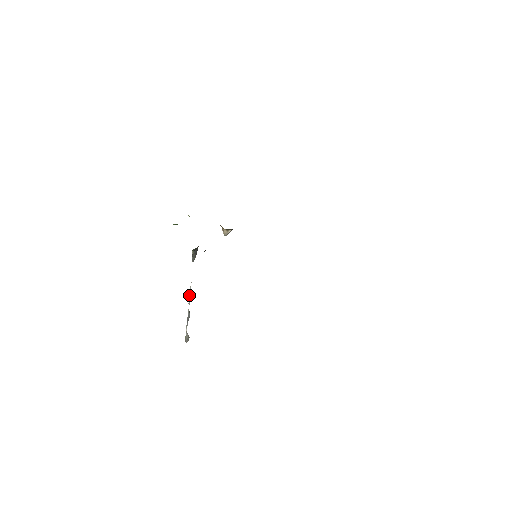
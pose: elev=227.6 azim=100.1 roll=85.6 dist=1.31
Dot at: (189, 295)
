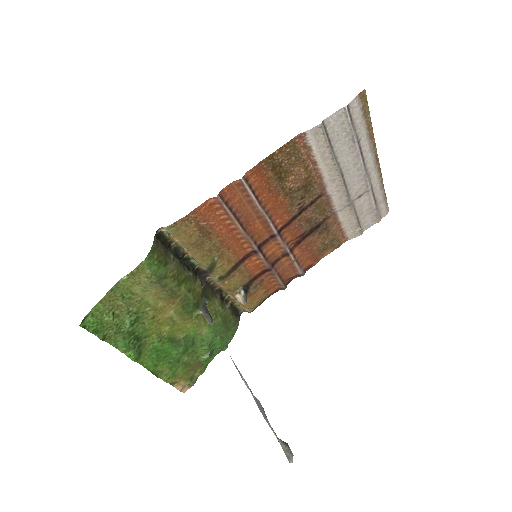
Dot at: occluded
